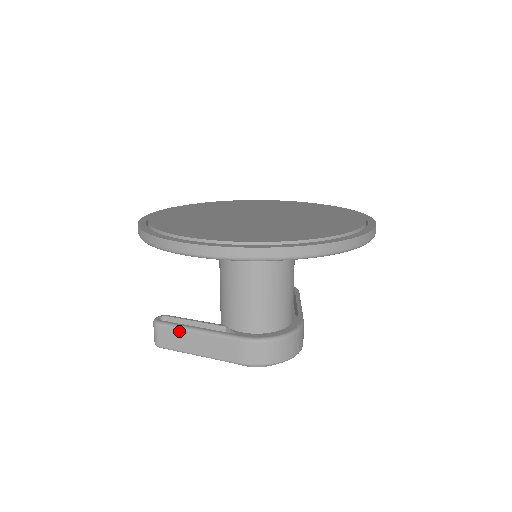
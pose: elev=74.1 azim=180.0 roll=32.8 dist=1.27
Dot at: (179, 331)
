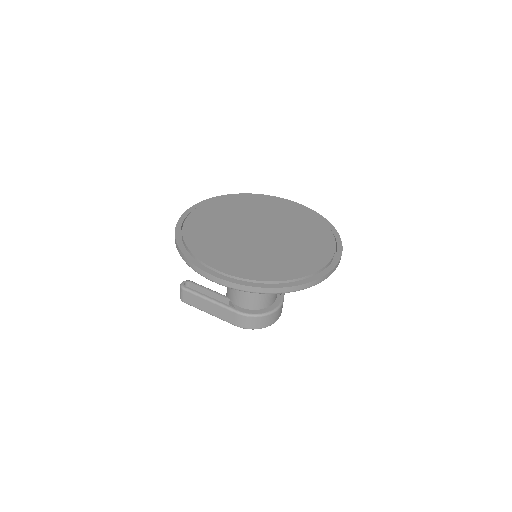
Dot at: (197, 297)
